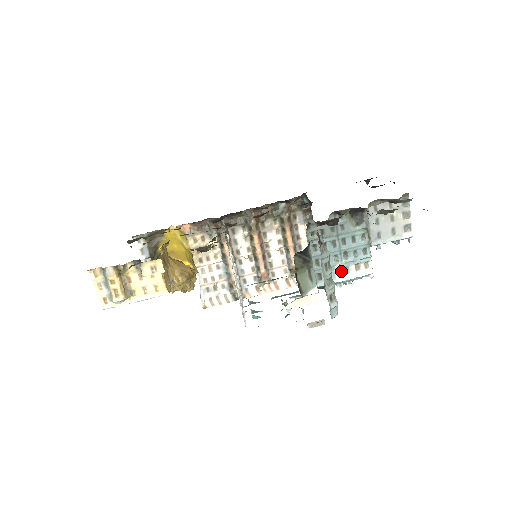
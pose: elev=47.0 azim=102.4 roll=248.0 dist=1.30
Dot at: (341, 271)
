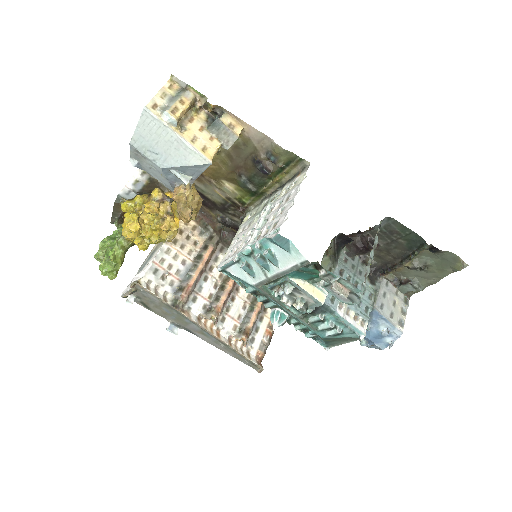
Dot at: (343, 307)
